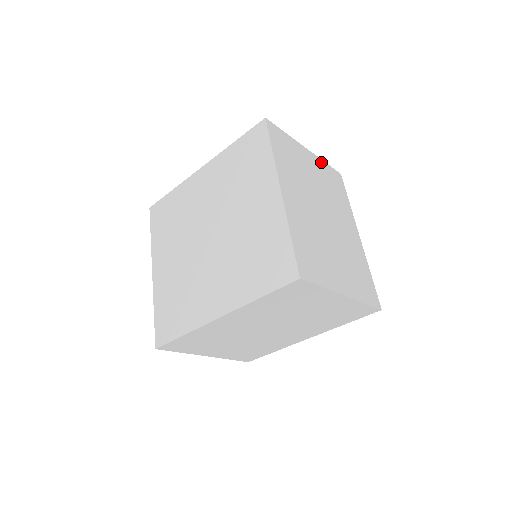
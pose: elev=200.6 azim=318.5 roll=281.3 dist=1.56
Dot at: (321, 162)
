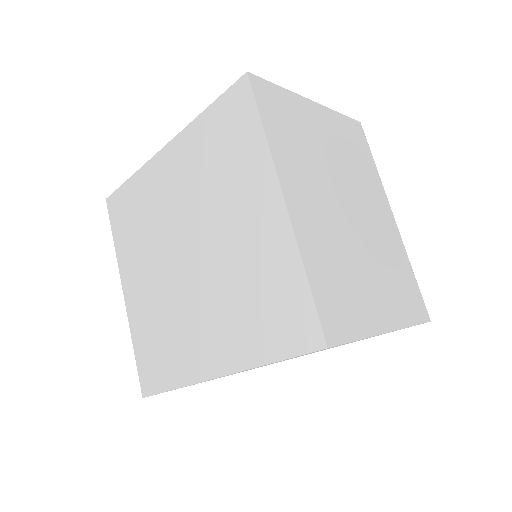
Dot at: (334, 115)
